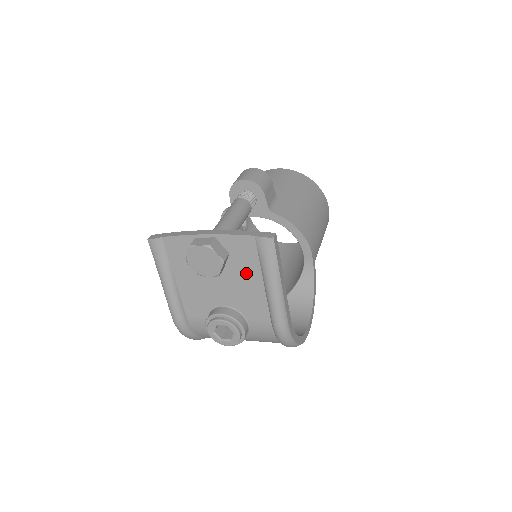
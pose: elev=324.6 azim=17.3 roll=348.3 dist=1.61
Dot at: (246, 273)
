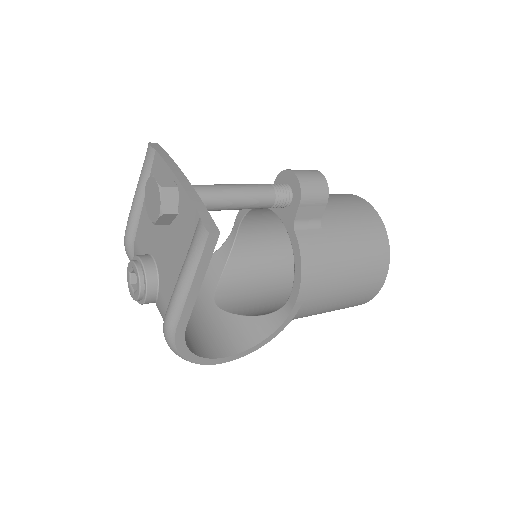
Dot at: (179, 246)
